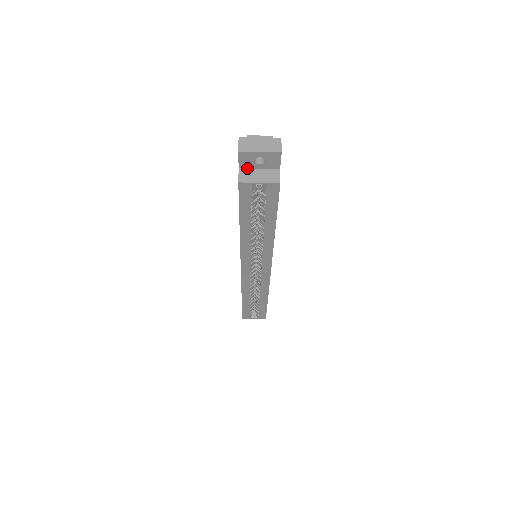
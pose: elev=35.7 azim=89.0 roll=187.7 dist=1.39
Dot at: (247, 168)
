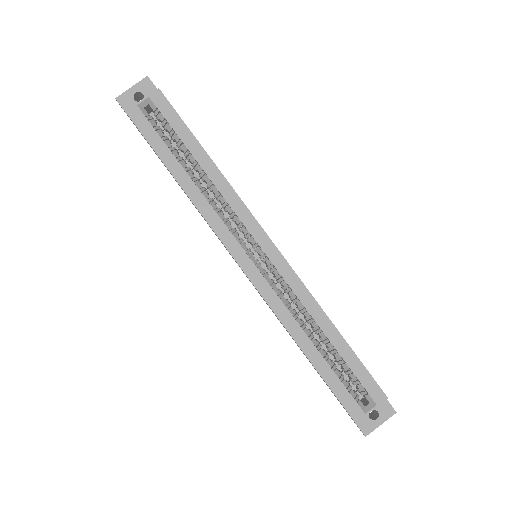
Dot at: occluded
